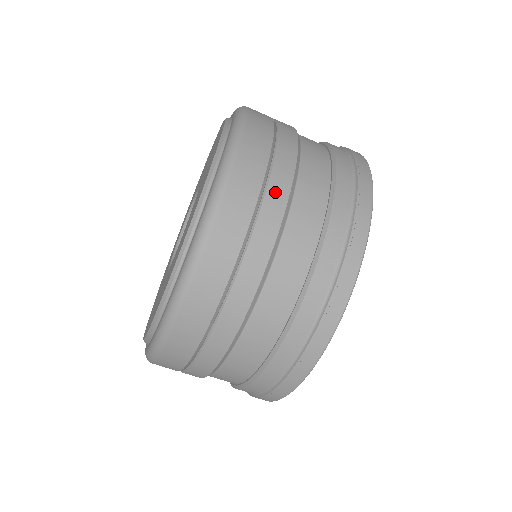
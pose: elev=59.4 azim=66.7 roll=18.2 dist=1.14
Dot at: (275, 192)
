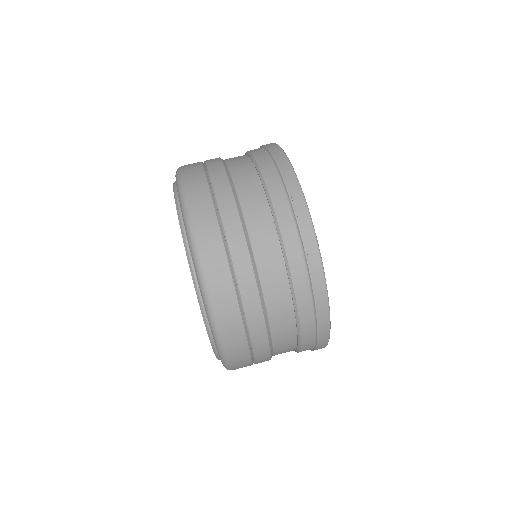
Dot at: (233, 237)
